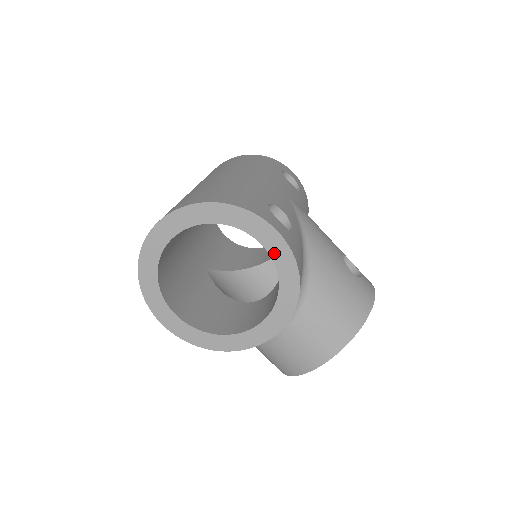
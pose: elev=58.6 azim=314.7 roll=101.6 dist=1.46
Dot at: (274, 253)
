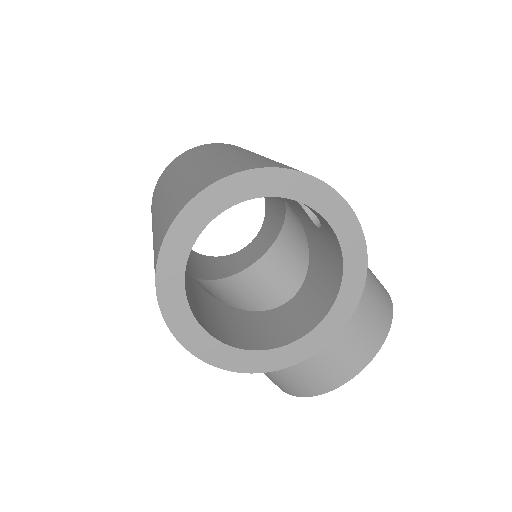
Dot at: (342, 233)
